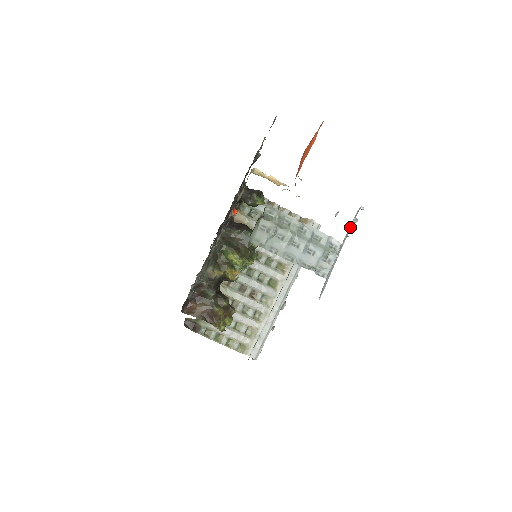
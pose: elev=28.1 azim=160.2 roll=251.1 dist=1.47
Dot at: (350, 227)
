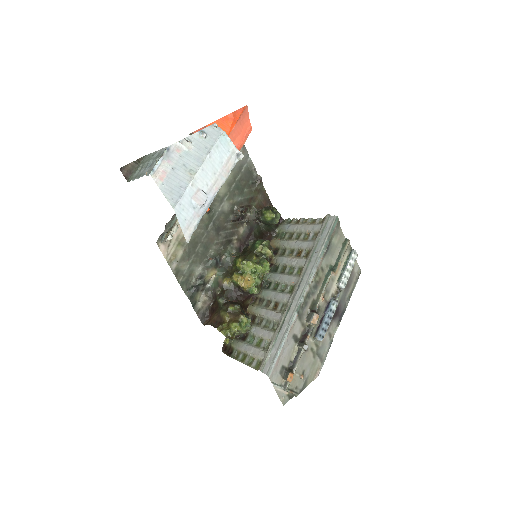
Dot at: (209, 145)
